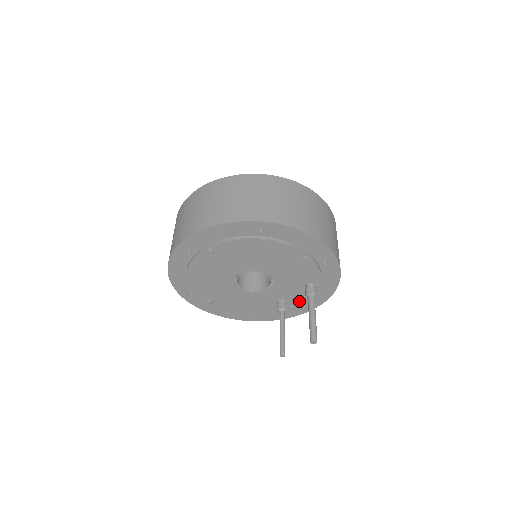
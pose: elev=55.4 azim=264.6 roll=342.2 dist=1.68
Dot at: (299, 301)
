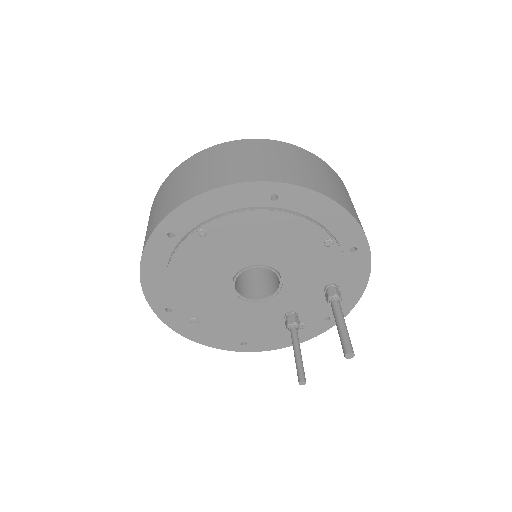
Dot at: (314, 315)
